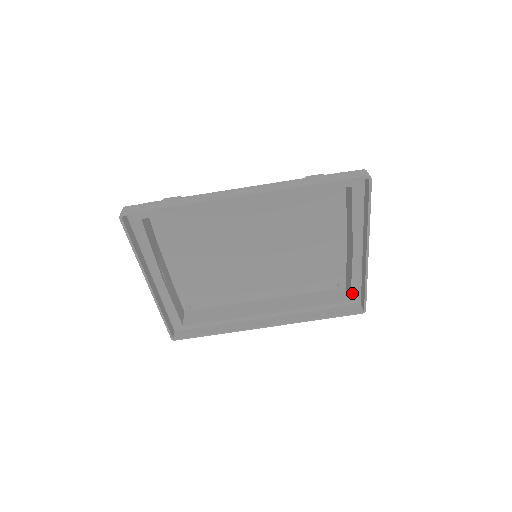
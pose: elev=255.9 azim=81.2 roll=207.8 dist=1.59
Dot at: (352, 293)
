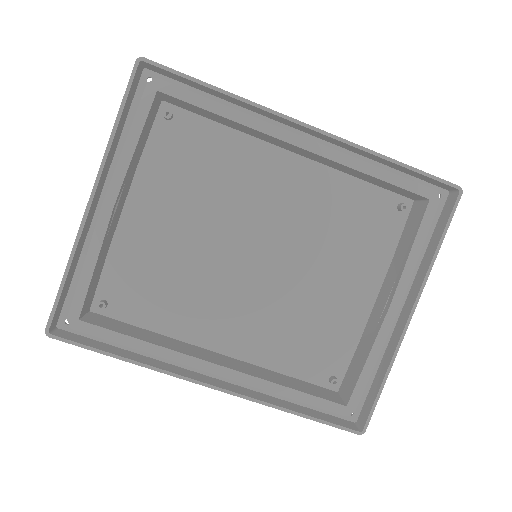
Dot at: (356, 389)
